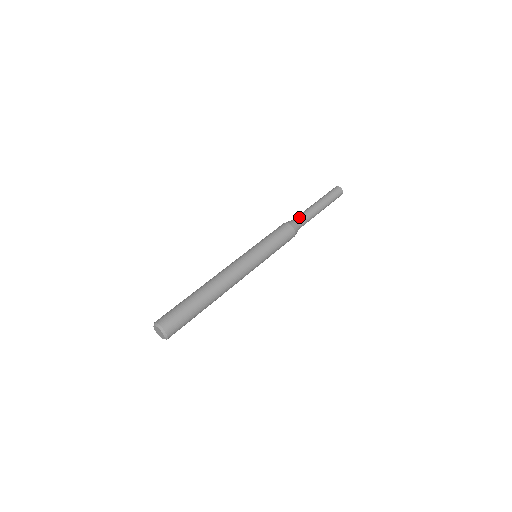
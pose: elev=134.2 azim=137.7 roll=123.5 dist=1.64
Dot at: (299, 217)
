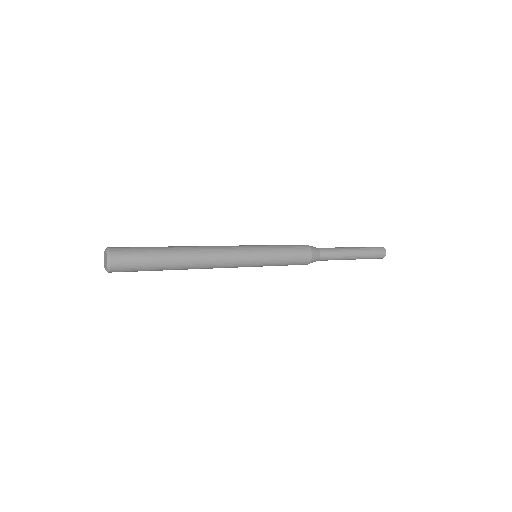
Dot at: (321, 248)
